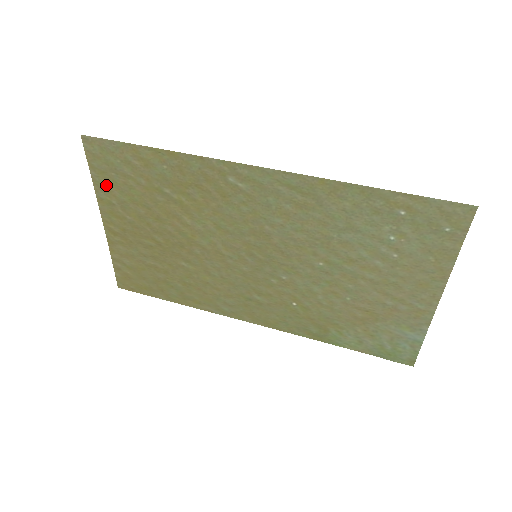
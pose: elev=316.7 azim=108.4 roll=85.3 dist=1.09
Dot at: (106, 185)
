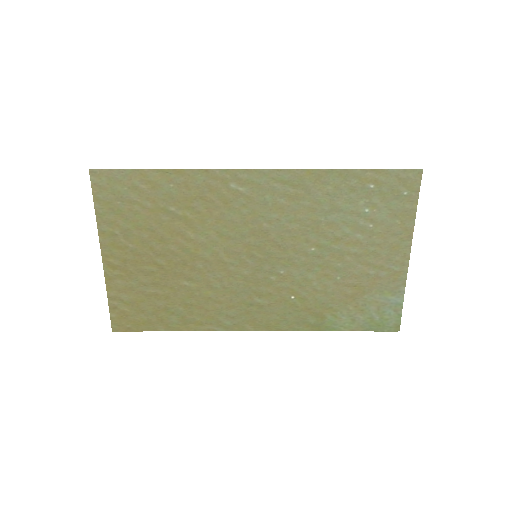
Dot at: (110, 216)
